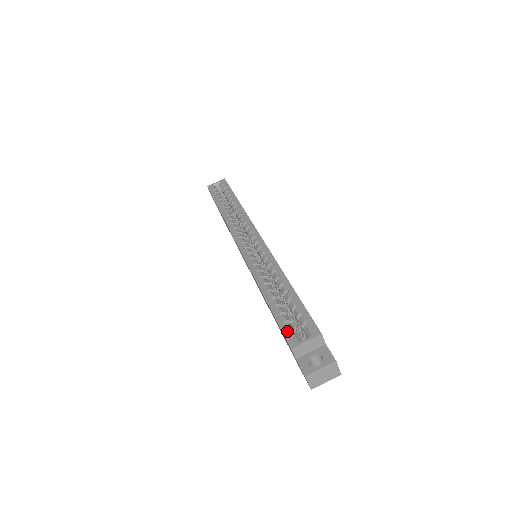
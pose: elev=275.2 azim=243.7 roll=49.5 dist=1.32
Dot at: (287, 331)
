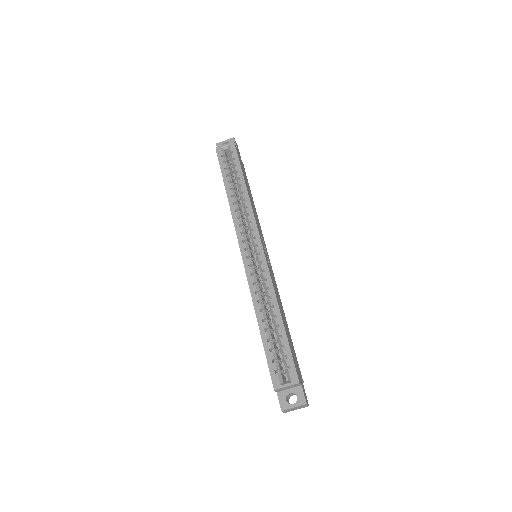
Dot at: (273, 371)
